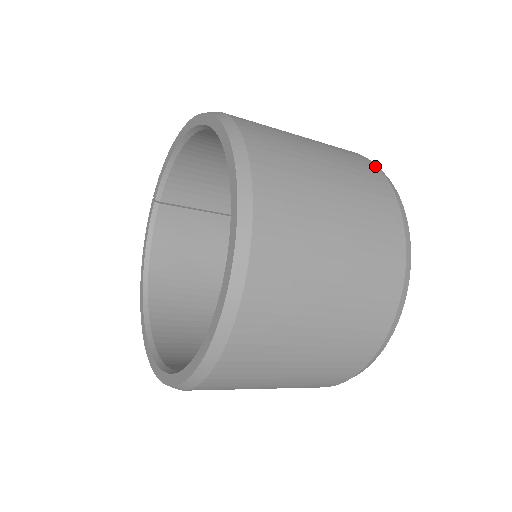
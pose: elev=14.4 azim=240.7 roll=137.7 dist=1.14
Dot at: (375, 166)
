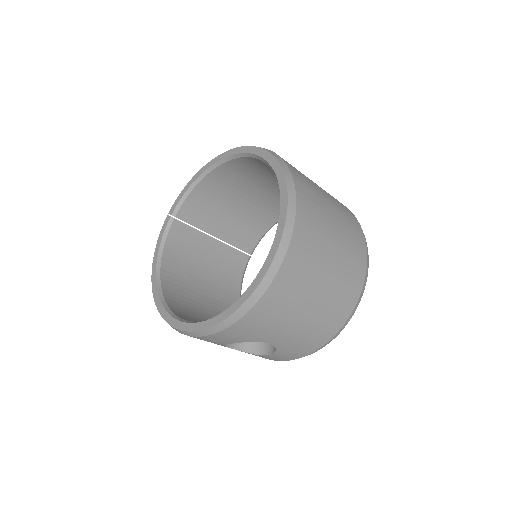
Dot at: occluded
